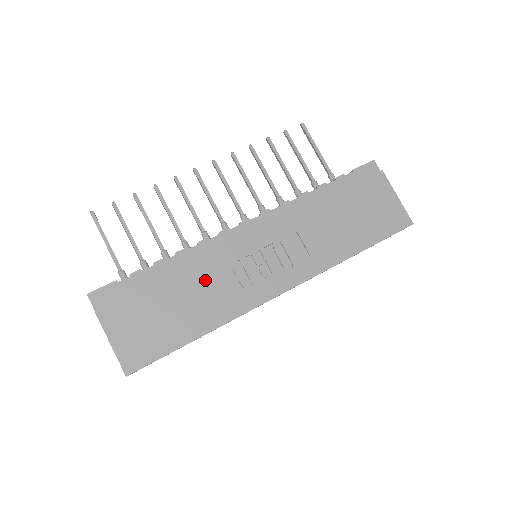
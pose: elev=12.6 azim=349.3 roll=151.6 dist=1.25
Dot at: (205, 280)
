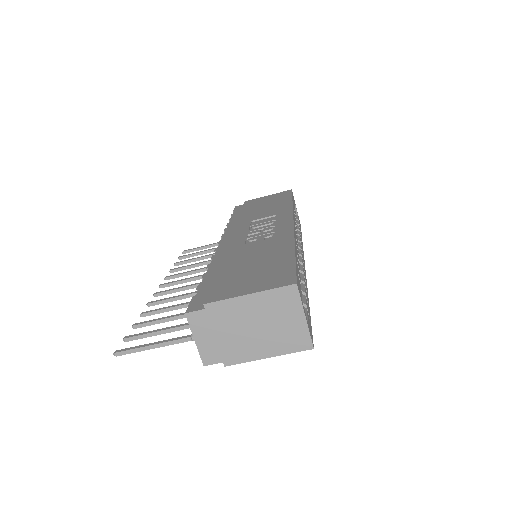
Dot at: (245, 251)
